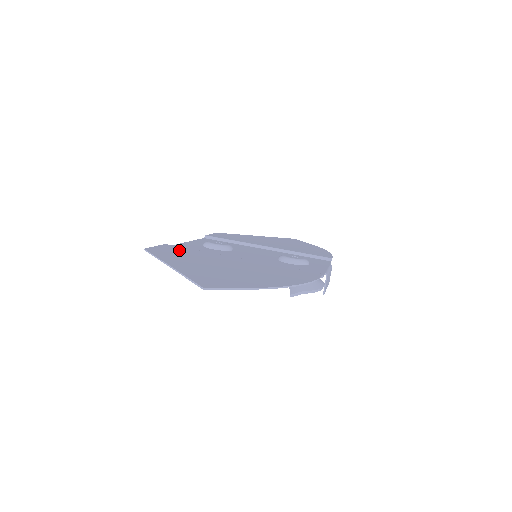
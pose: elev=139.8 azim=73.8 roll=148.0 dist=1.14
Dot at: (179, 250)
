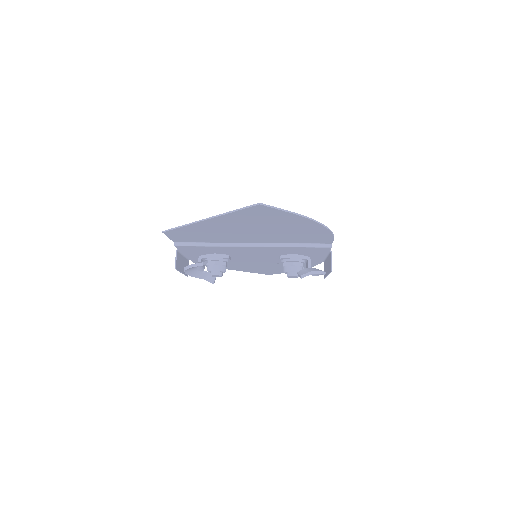
Dot at: (193, 237)
